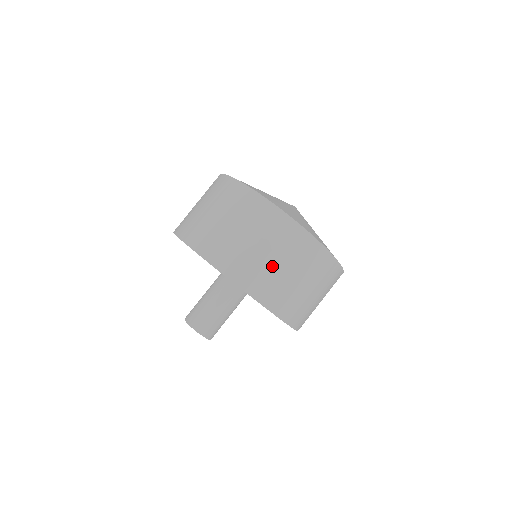
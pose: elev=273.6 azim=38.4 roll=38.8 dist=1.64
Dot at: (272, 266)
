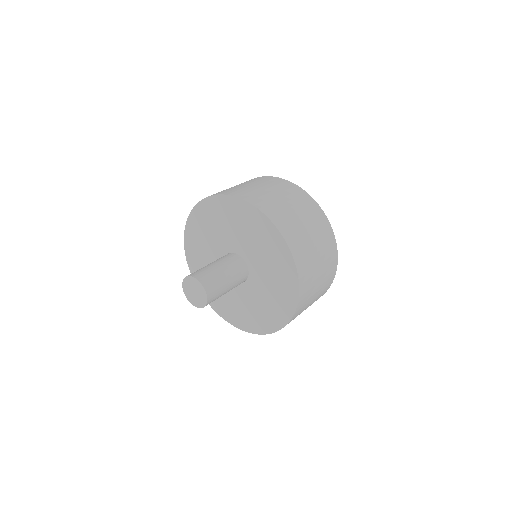
Dot at: (264, 191)
